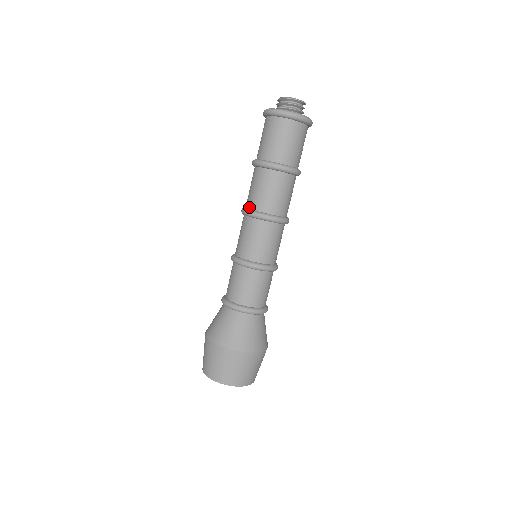
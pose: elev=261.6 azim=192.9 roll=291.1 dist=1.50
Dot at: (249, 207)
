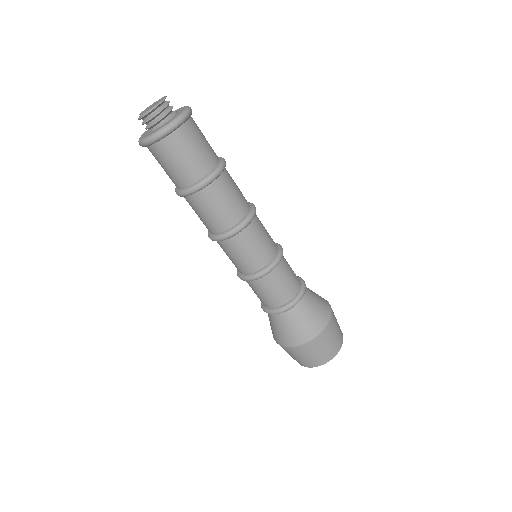
Dot at: occluded
